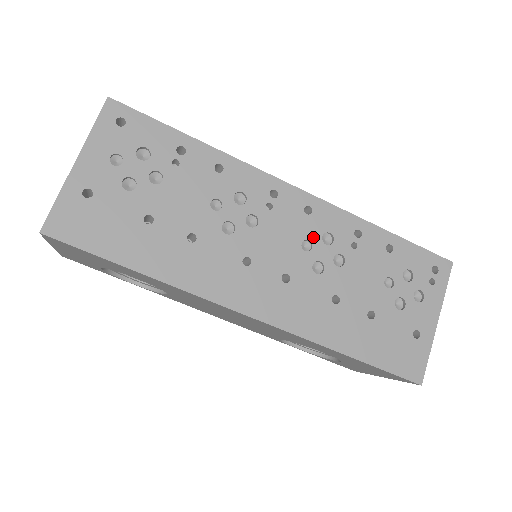
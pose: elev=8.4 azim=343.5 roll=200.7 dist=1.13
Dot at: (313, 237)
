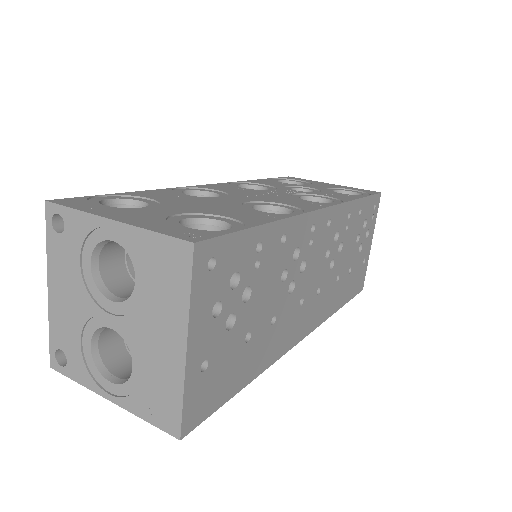
Dot at: (330, 243)
